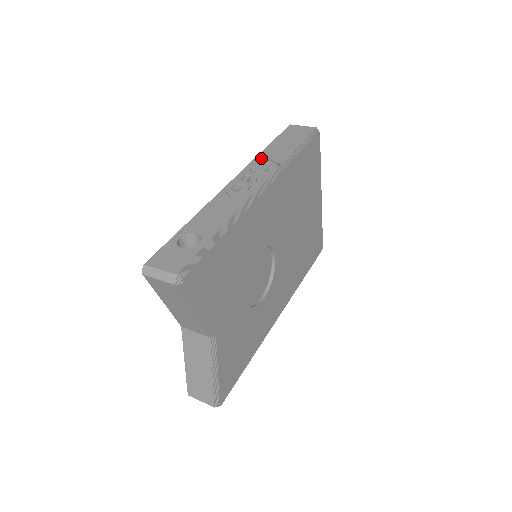
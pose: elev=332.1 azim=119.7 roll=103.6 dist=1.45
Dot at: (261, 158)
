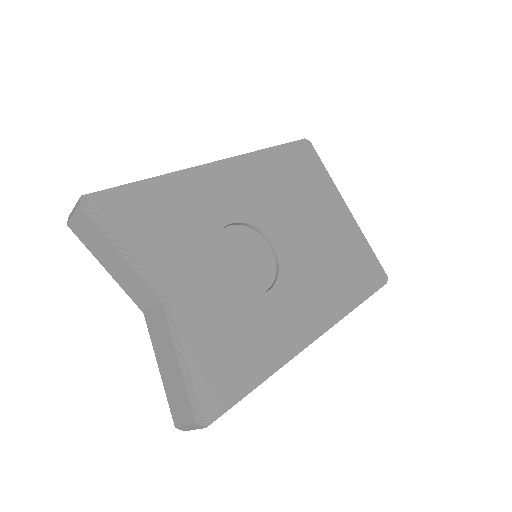
Dot at: occluded
